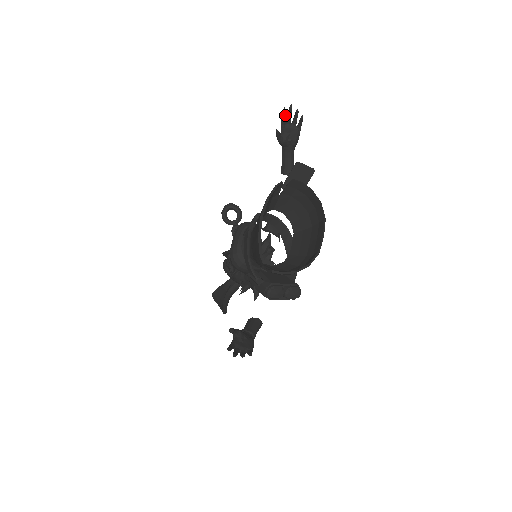
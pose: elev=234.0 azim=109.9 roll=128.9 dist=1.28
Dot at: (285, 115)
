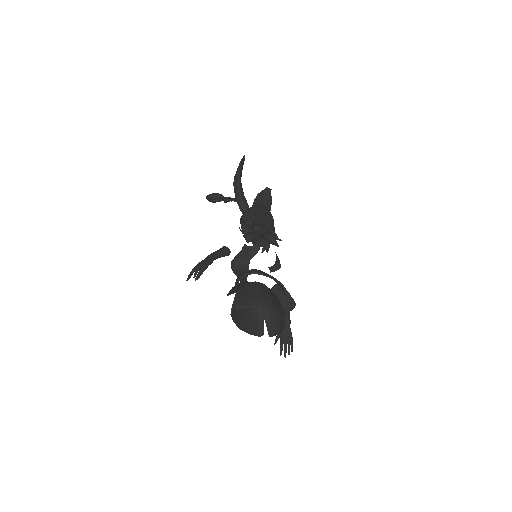
Dot at: occluded
